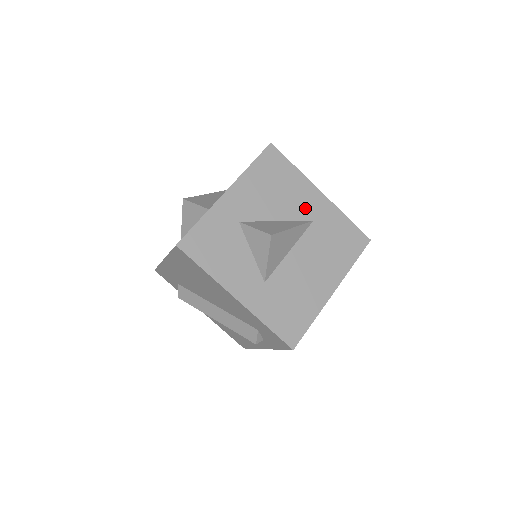
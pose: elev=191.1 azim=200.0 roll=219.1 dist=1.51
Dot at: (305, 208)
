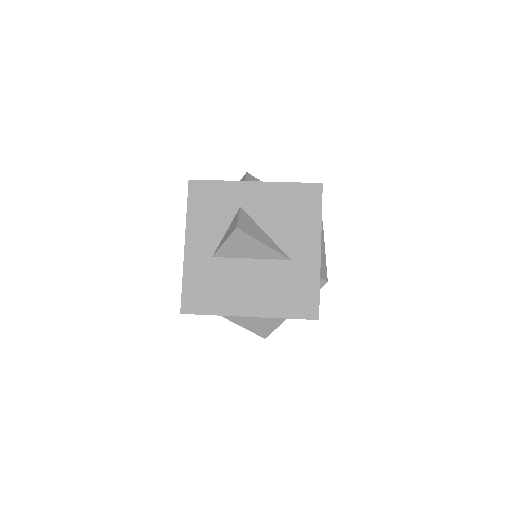
Dot at: (295, 246)
